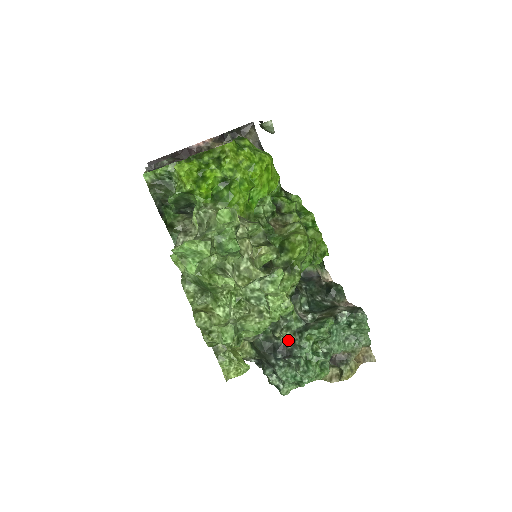
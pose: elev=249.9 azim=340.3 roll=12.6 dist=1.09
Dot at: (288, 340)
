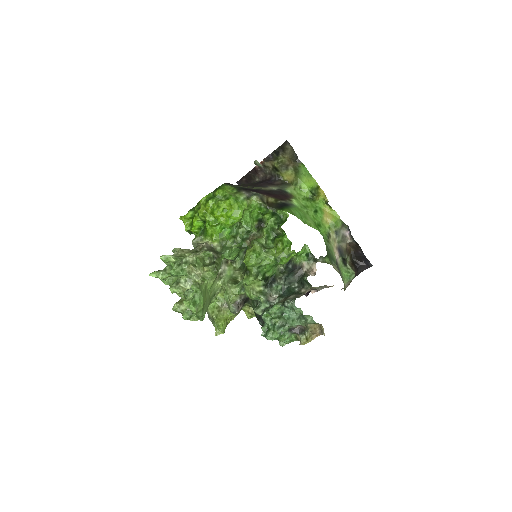
Dot at: occluded
